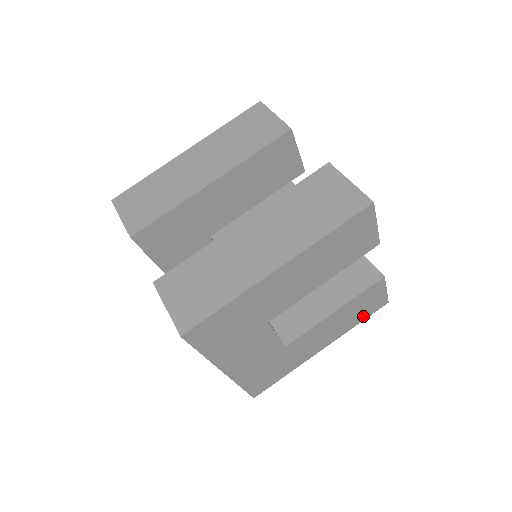
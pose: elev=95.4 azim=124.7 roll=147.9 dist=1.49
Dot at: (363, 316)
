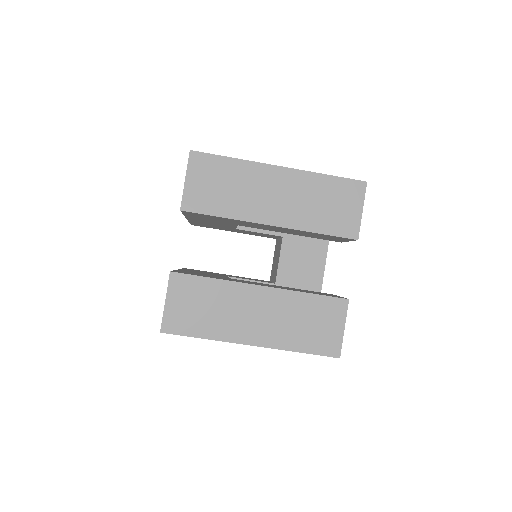
Dot at: occluded
